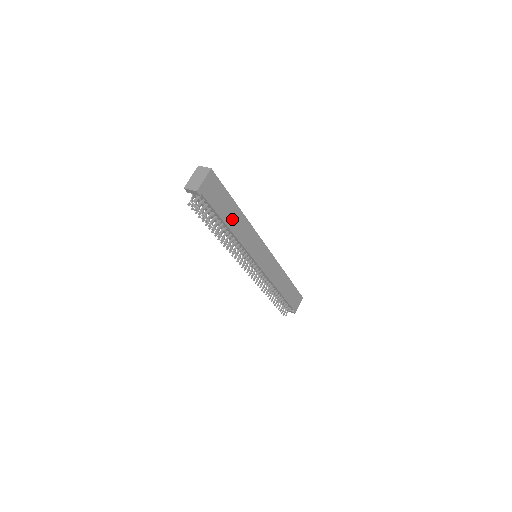
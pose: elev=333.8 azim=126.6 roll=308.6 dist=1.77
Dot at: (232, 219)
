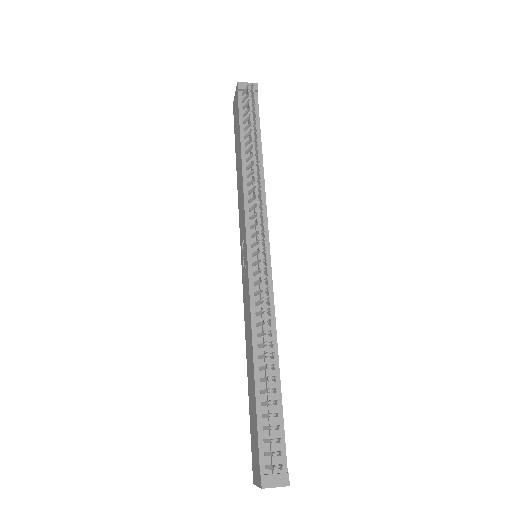
Dot at: occluded
